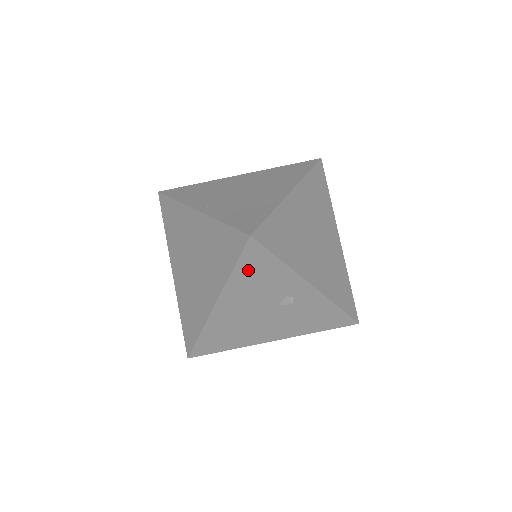
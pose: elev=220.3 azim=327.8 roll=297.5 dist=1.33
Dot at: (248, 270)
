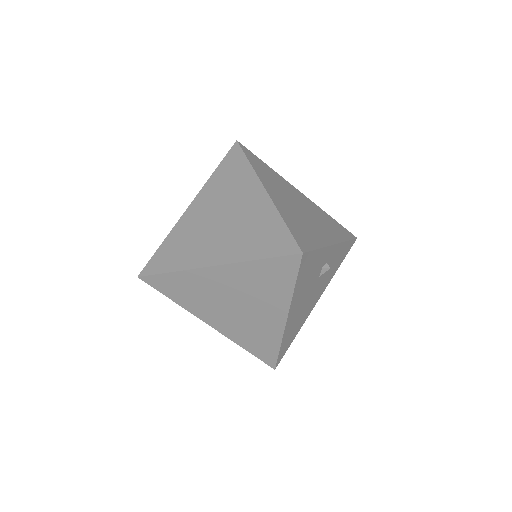
Dot at: (303, 276)
